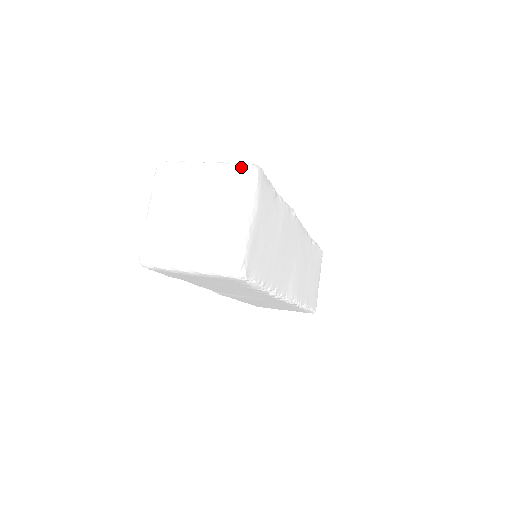
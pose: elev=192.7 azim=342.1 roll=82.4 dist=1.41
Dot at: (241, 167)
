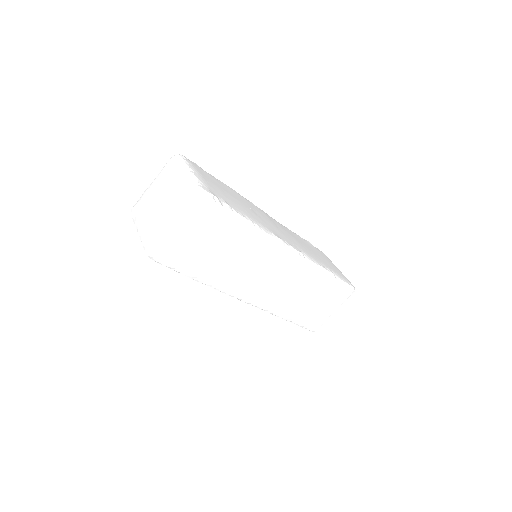
Dot at: (195, 188)
